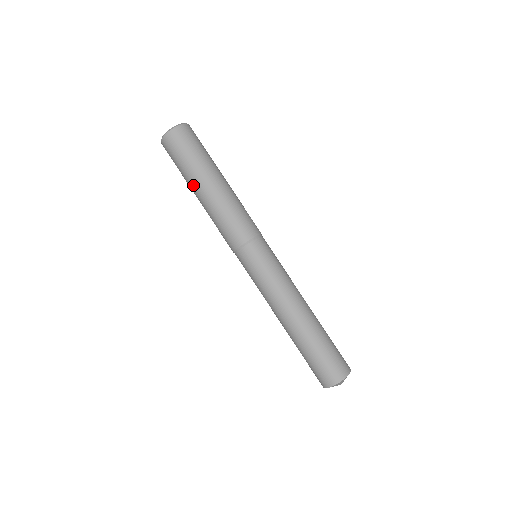
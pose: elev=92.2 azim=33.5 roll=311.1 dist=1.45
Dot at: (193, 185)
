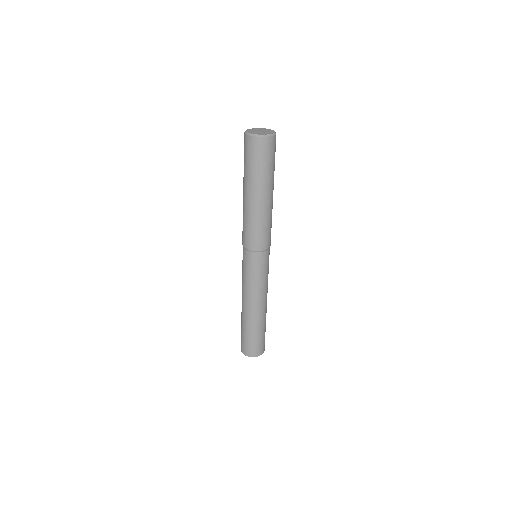
Dot at: (243, 183)
